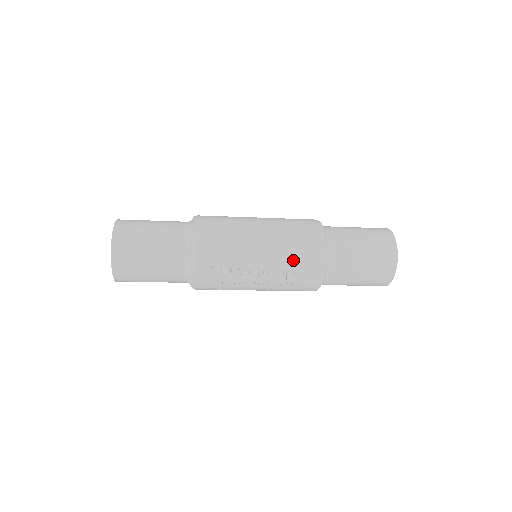
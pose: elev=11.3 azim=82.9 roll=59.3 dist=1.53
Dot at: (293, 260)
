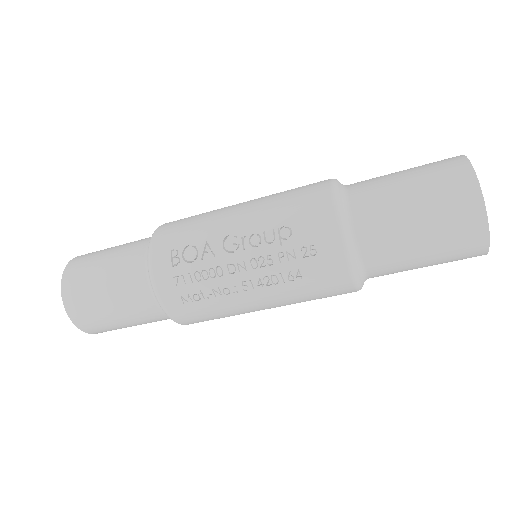
Dot at: (284, 211)
